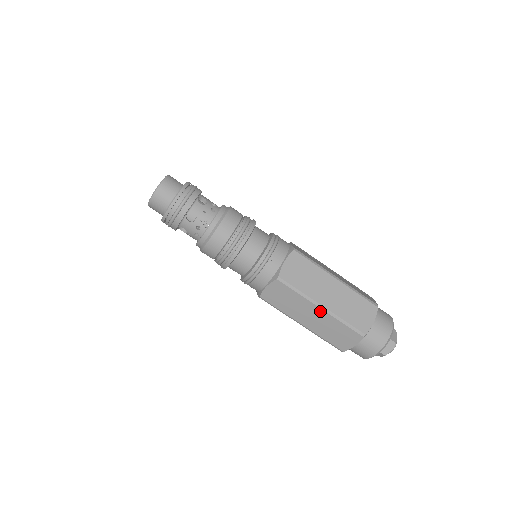
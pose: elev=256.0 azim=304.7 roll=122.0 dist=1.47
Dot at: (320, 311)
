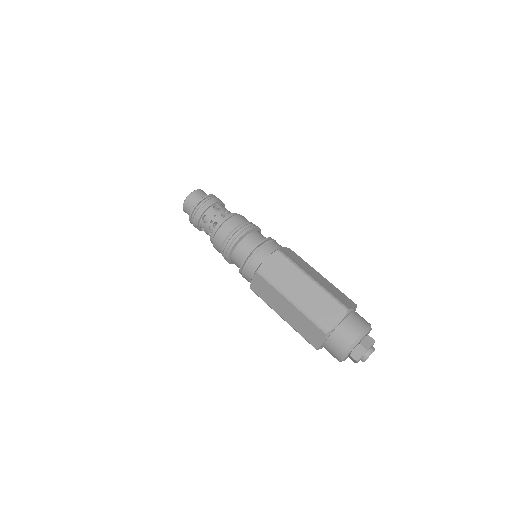
Dot at: (290, 304)
